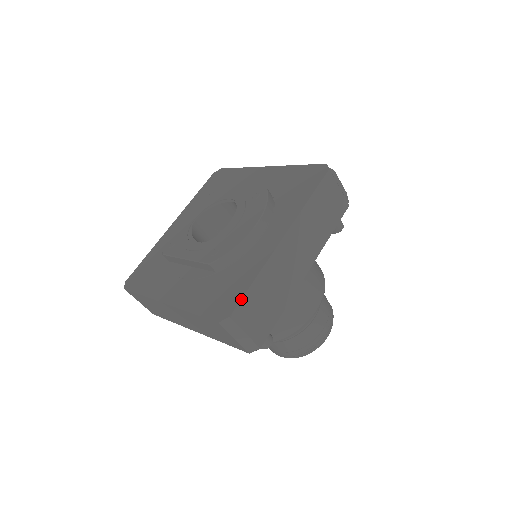
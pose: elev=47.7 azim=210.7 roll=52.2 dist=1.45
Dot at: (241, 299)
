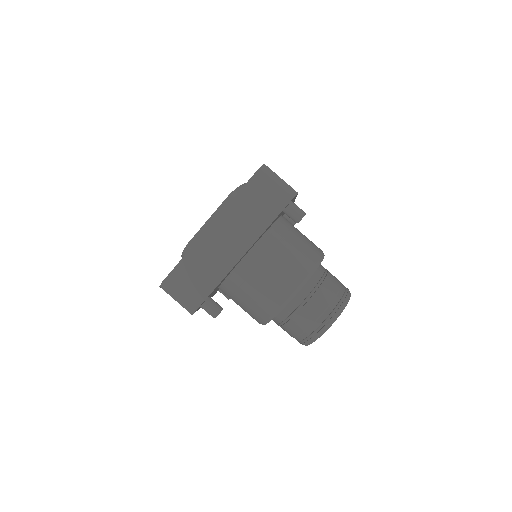
Dot at: occluded
